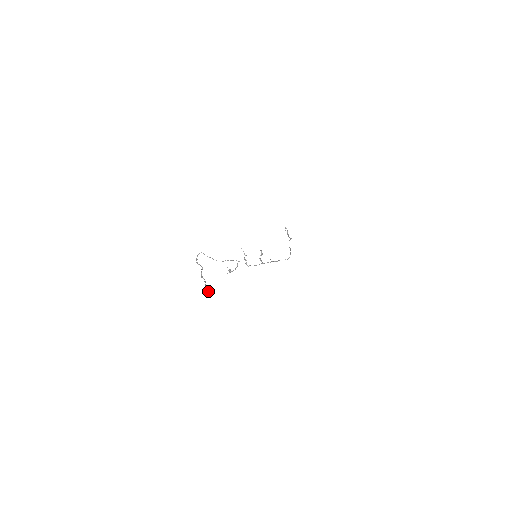
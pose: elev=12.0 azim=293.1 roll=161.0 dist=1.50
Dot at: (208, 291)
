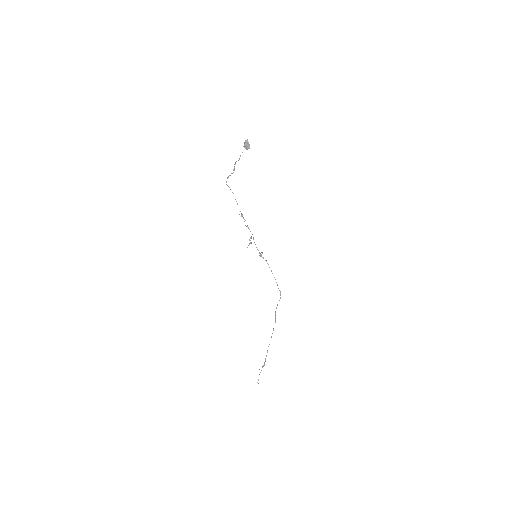
Dot at: (247, 143)
